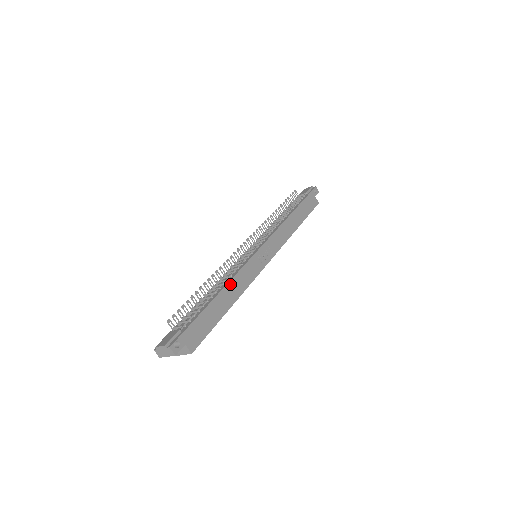
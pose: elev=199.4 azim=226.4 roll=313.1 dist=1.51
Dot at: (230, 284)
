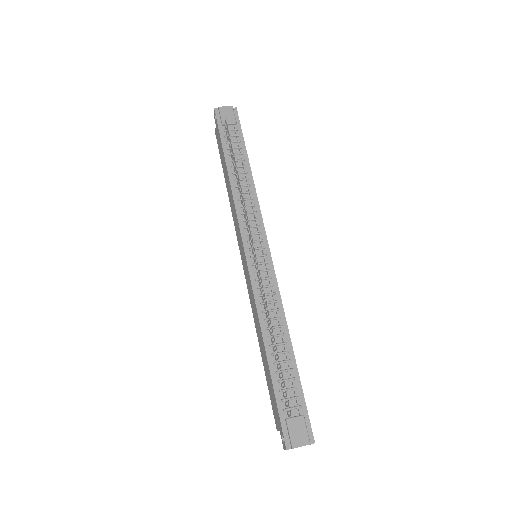
Dot at: (286, 323)
